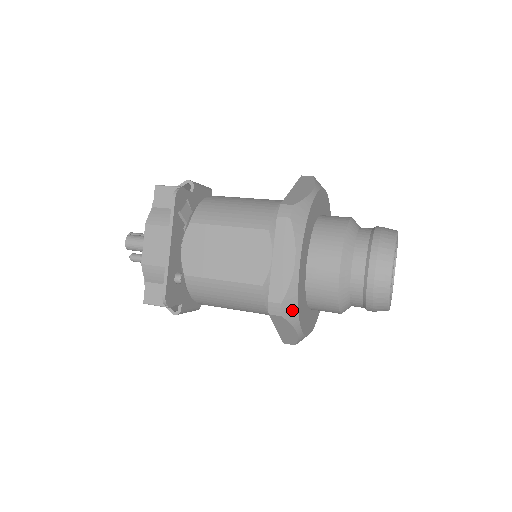
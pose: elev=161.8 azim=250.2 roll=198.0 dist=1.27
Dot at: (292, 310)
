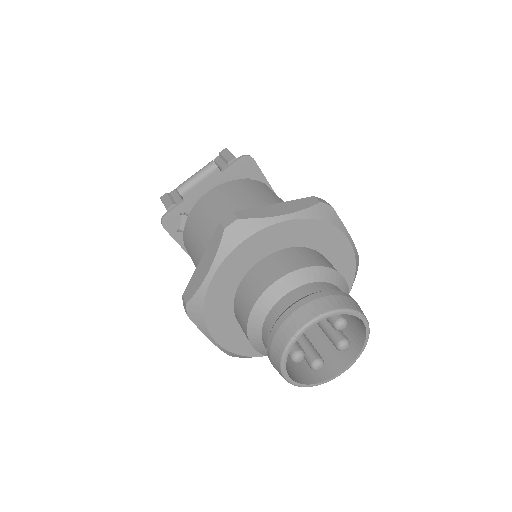
Dot at: (246, 357)
